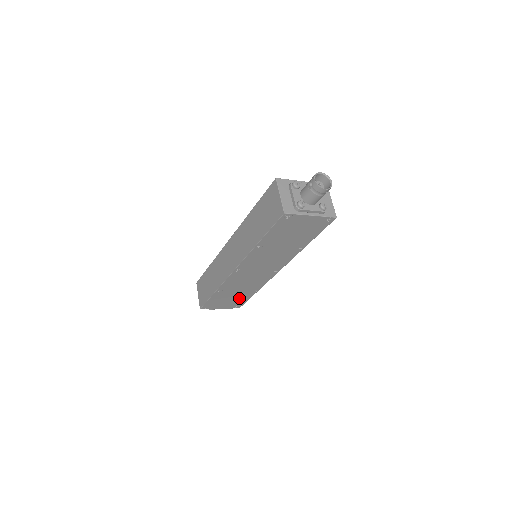
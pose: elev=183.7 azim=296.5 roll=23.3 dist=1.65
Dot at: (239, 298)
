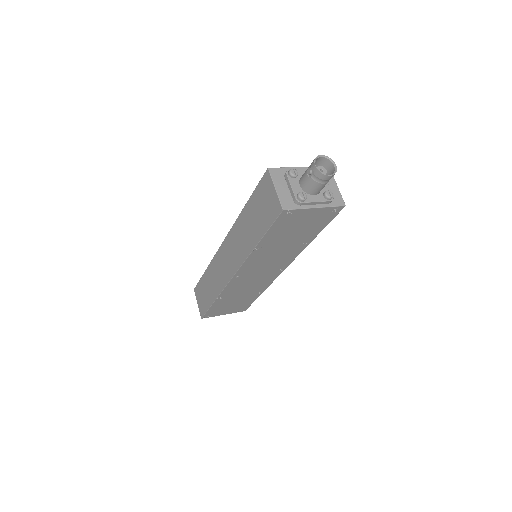
Dot at: (243, 302)
